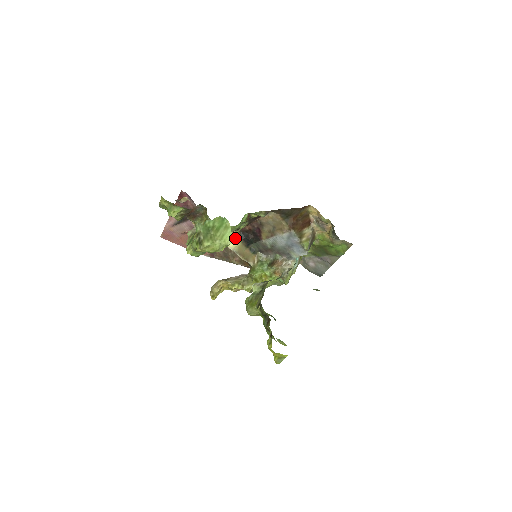
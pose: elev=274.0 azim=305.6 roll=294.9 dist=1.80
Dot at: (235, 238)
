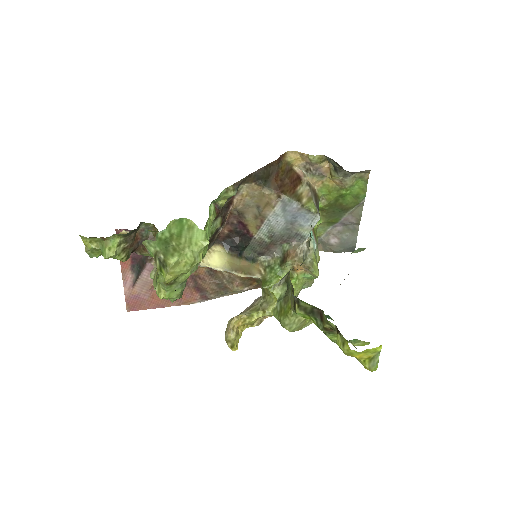
Dot at: (218, 254)
